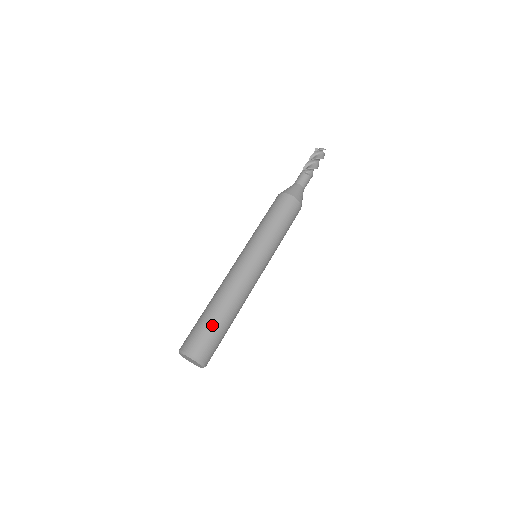
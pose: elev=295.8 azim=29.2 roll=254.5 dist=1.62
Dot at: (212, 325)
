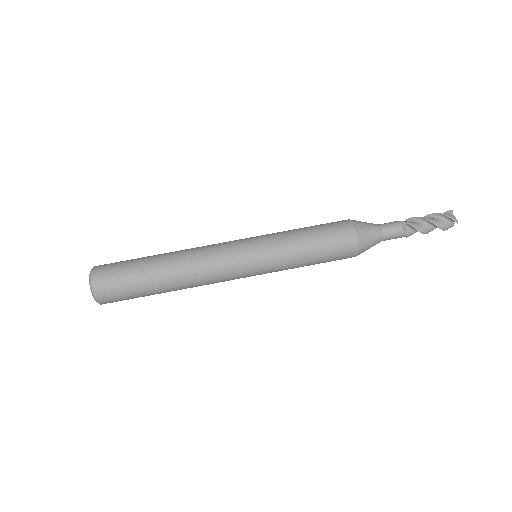
Dot at: (138, 279)
